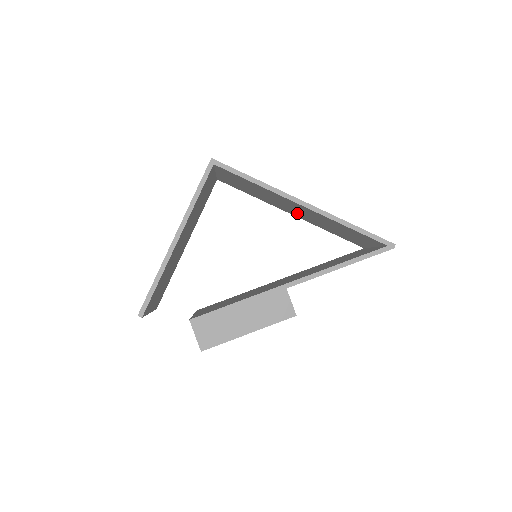
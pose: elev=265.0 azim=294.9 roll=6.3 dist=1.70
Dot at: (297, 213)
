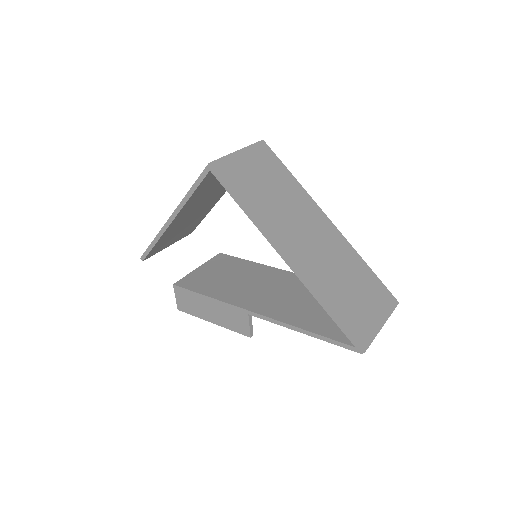
Dot at: occluded
